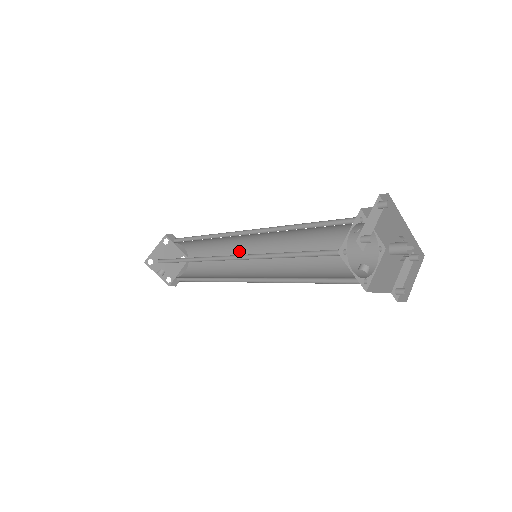
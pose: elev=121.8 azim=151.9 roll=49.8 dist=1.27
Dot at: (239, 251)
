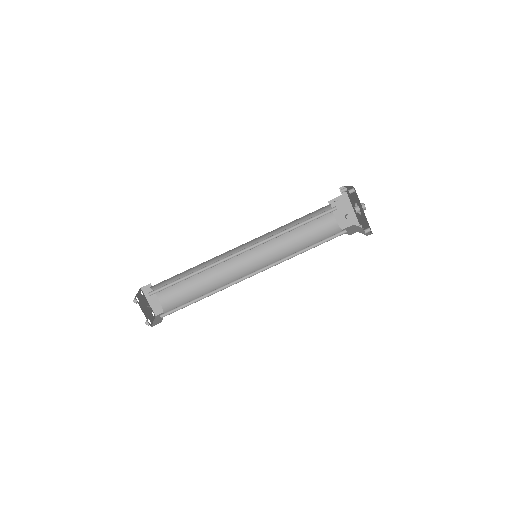
Dot at: (226, 275)
